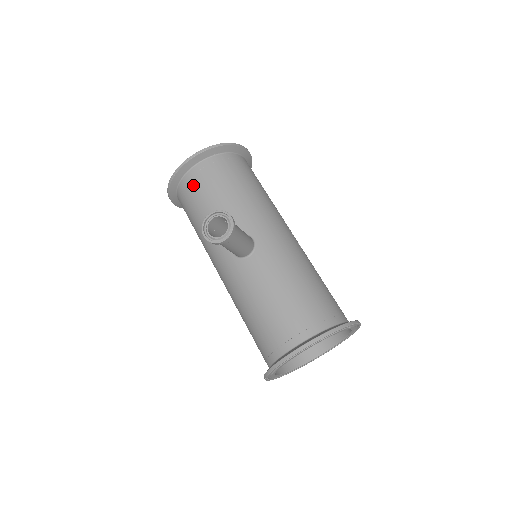
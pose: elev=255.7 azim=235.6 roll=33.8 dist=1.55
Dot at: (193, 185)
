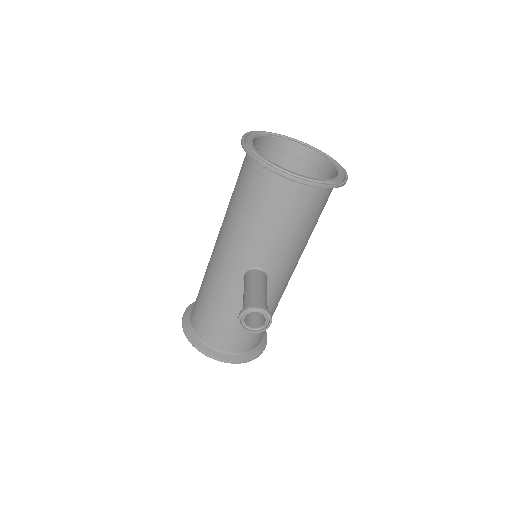
Dot at: (274, 193)
